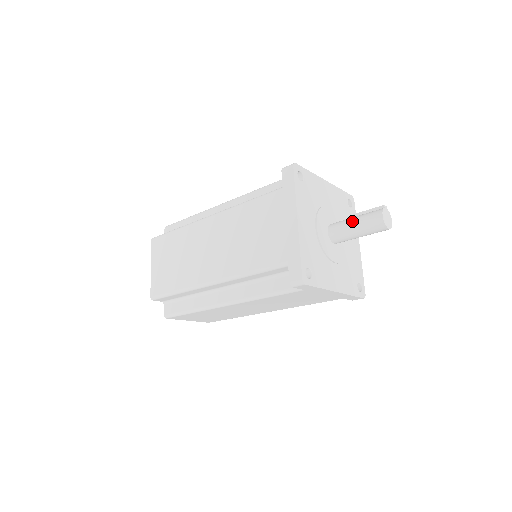
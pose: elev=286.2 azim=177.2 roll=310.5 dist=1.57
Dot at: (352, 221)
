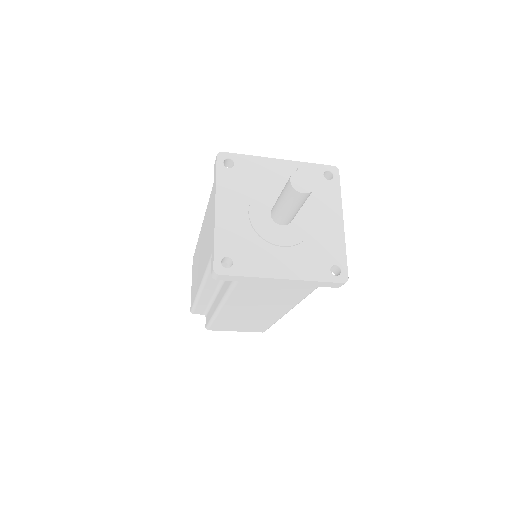
Dot at: occluded
